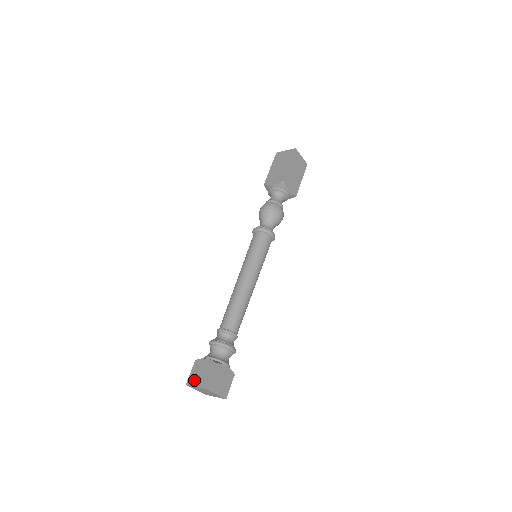
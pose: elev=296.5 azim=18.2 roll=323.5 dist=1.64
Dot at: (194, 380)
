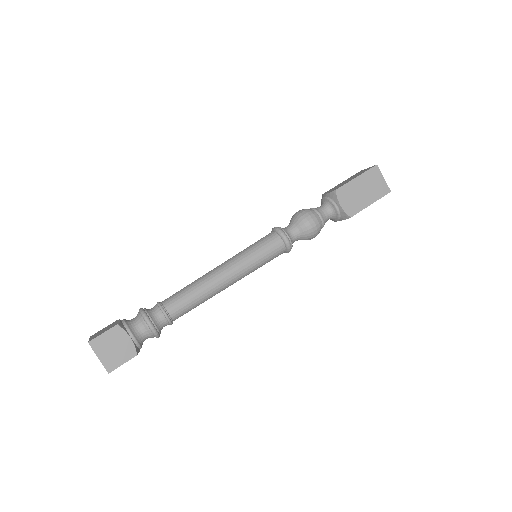
Dot at: (96, 334)
